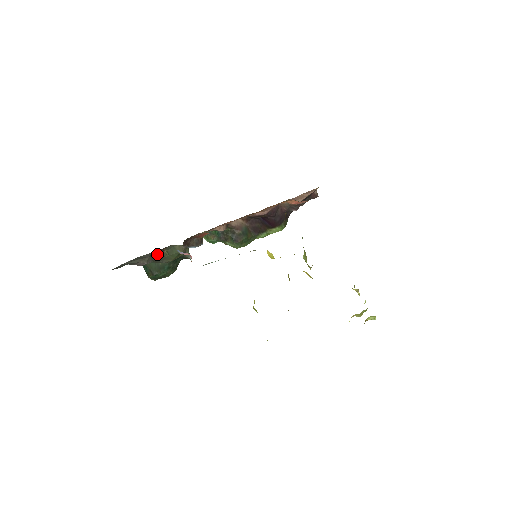
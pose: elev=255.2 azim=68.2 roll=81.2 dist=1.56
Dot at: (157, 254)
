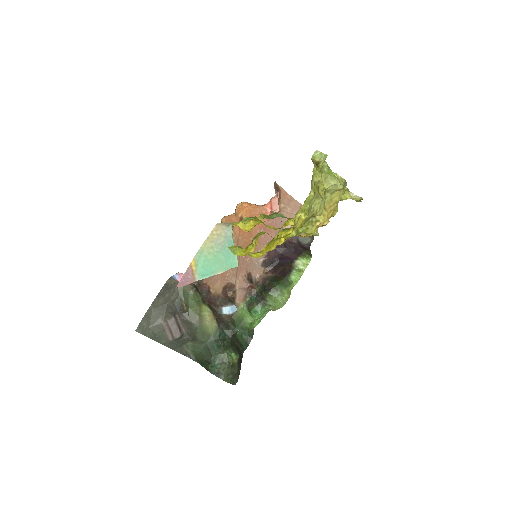
Dot at: (178, 311)
